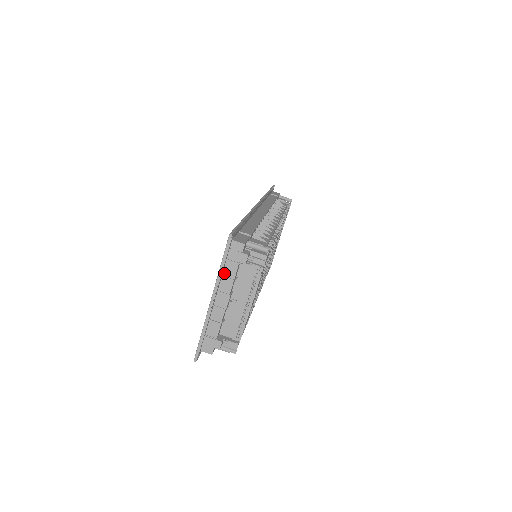
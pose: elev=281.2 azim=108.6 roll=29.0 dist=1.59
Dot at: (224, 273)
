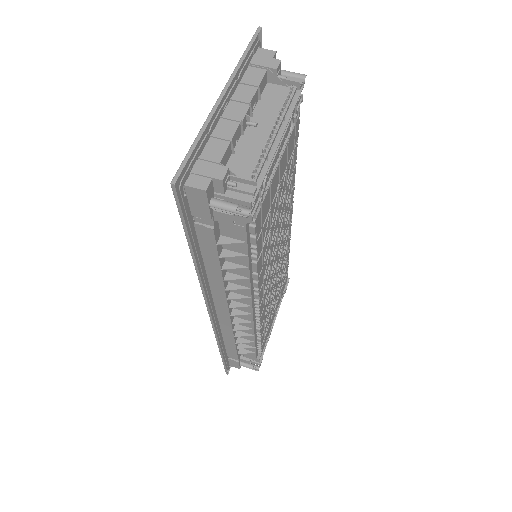
Dot at: (243, 80)
